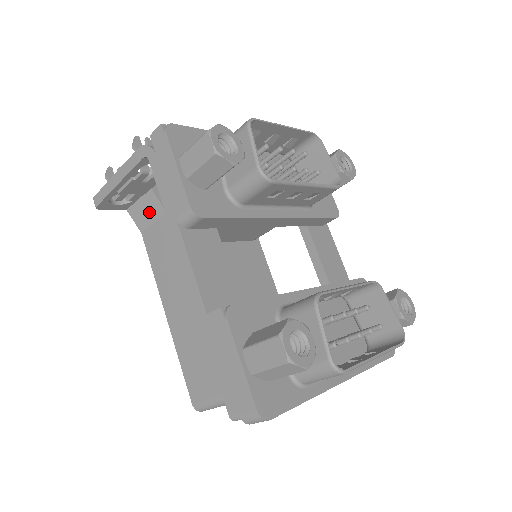
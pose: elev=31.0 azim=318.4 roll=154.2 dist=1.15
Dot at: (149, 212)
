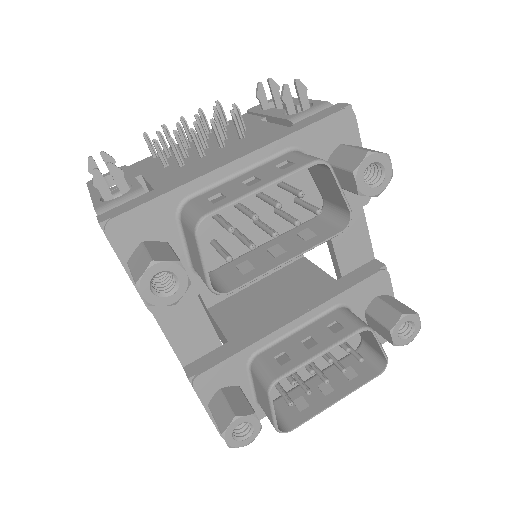
Dot at: occluded
